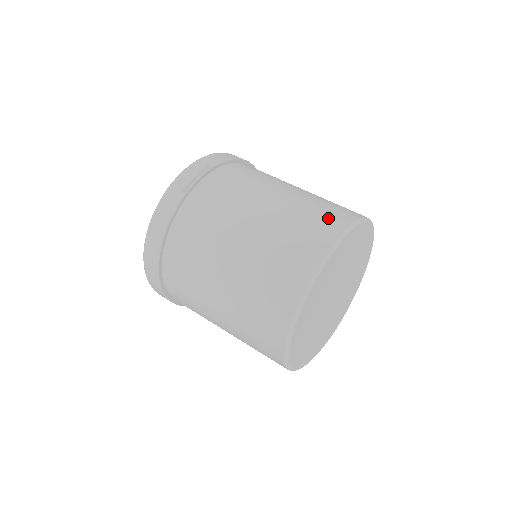
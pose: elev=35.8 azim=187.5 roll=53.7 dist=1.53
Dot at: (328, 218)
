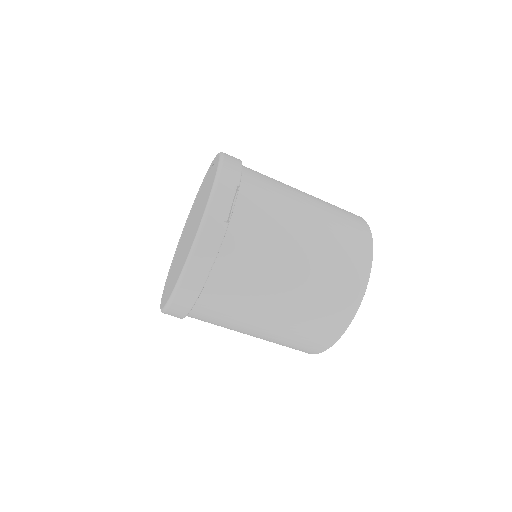
Dot at: (356, 233)
